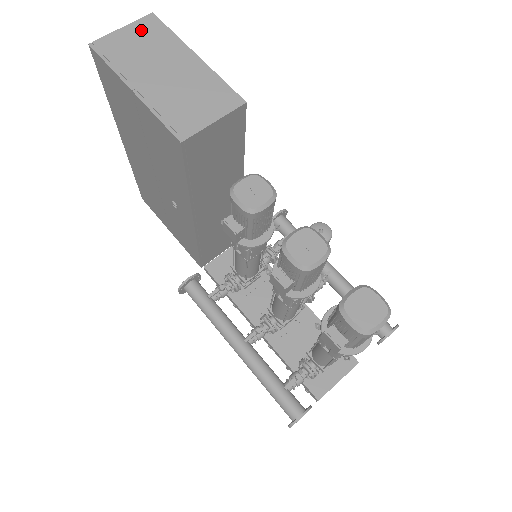
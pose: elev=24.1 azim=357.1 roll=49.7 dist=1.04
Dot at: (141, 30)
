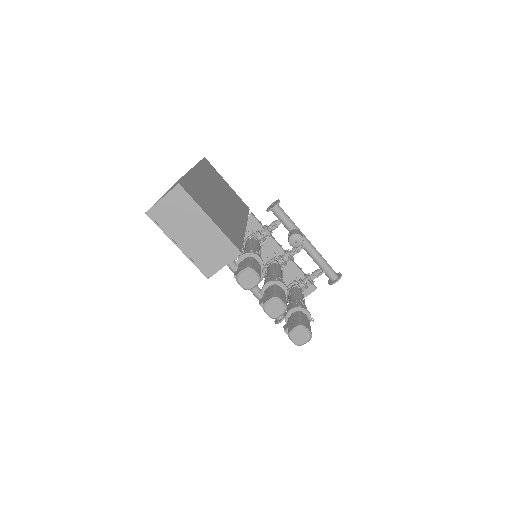
Dot at: (174, 200)
